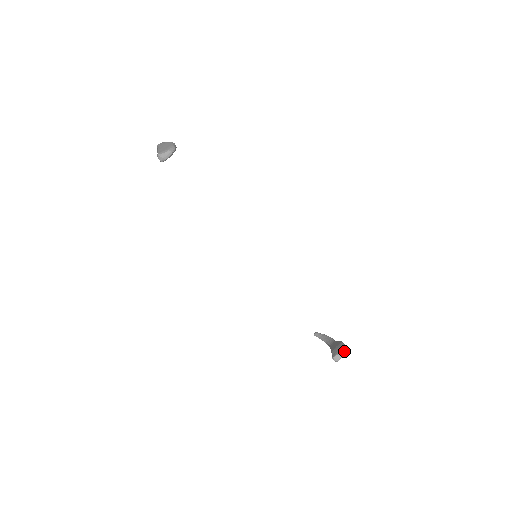
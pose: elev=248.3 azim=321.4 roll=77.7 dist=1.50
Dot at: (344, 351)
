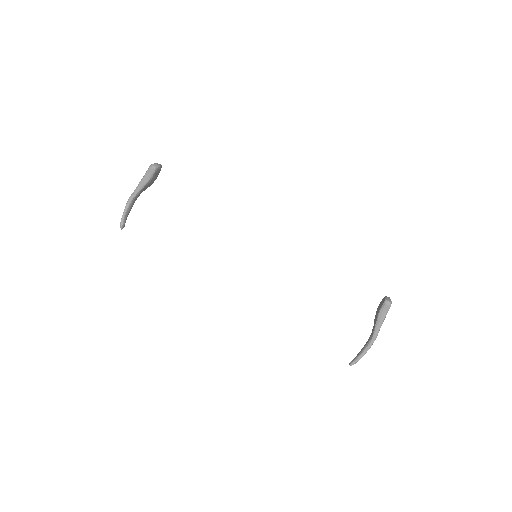
Dot at: occluded
